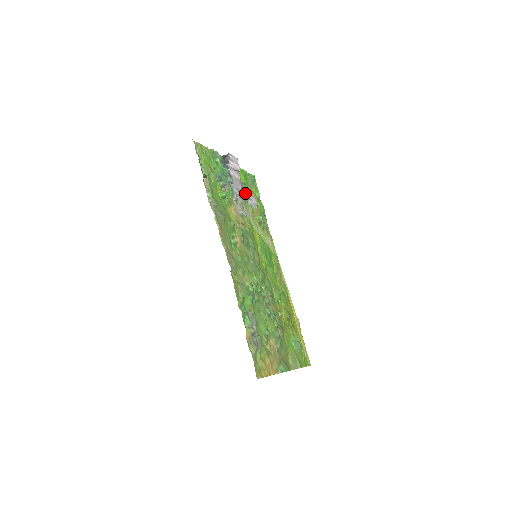
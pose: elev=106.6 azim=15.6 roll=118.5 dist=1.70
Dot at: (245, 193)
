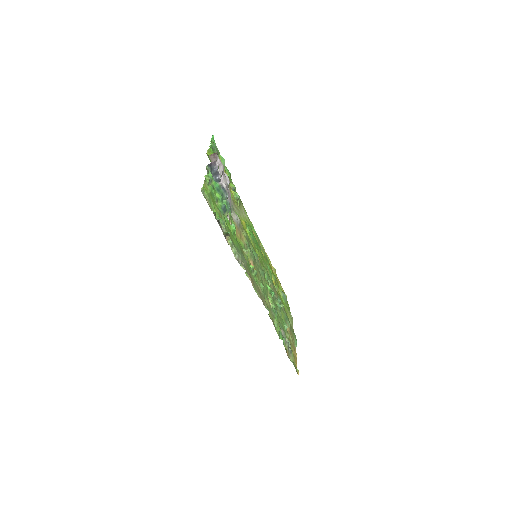
Dot at: occluded
